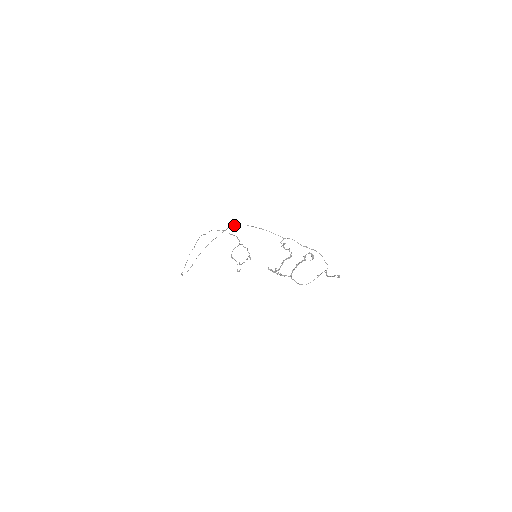
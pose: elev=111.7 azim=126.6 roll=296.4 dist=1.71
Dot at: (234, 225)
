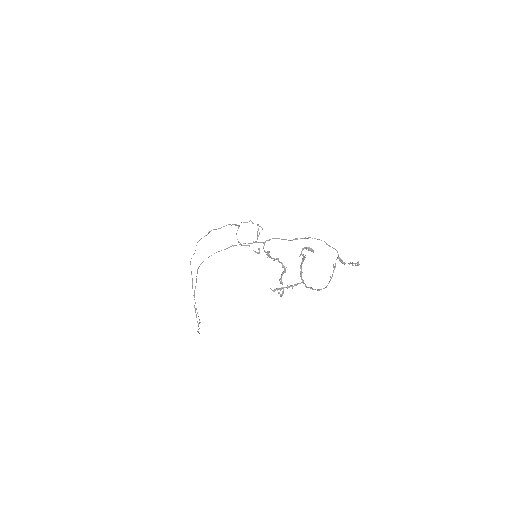
Dot at: (201, 263)
